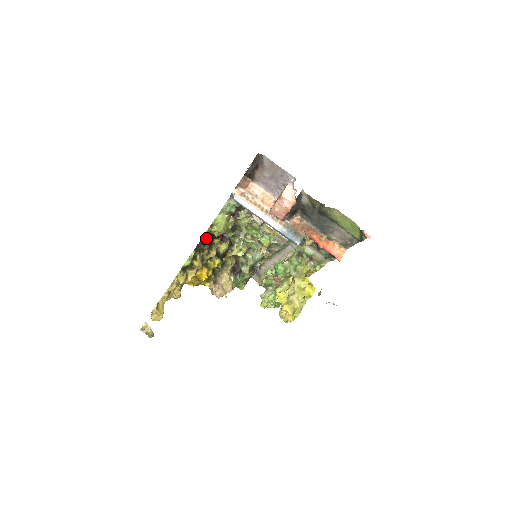
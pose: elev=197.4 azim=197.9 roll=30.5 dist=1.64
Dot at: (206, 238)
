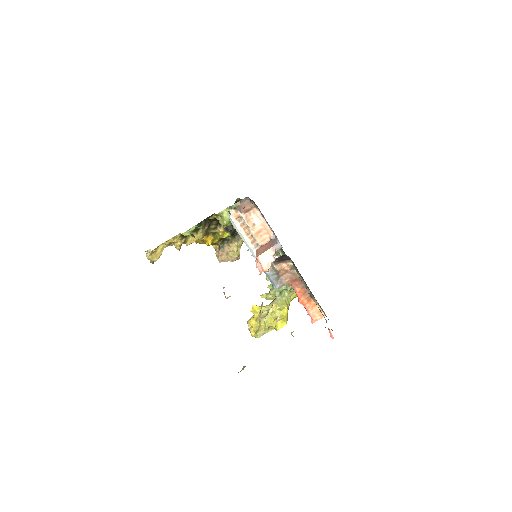
Dot at: occluded
